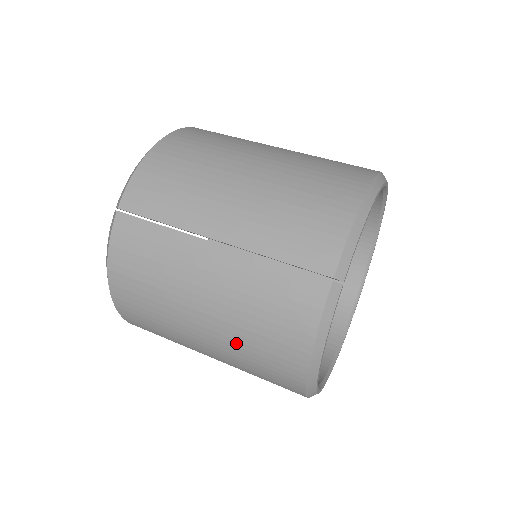
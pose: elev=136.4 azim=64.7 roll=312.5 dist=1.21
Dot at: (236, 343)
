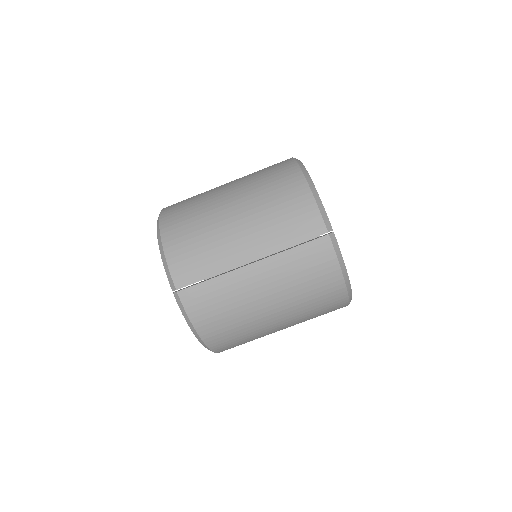
Dot at: (299, 306)
